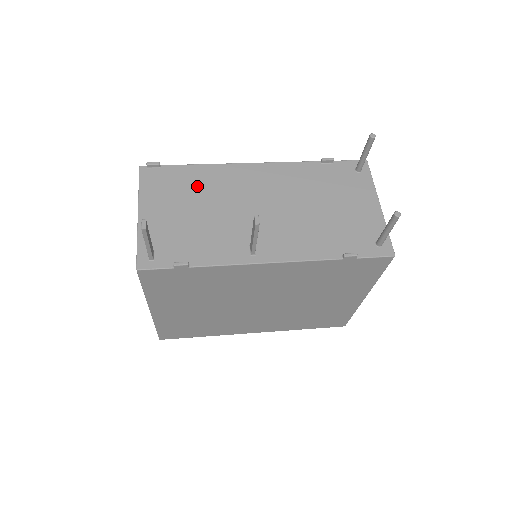
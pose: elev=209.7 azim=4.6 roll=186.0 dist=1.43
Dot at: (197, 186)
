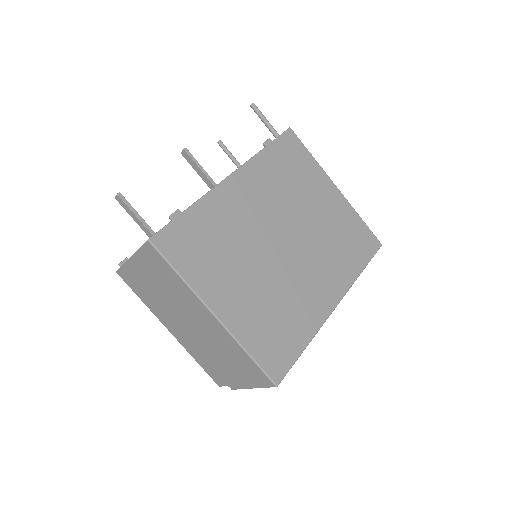
Dot at: occluded
